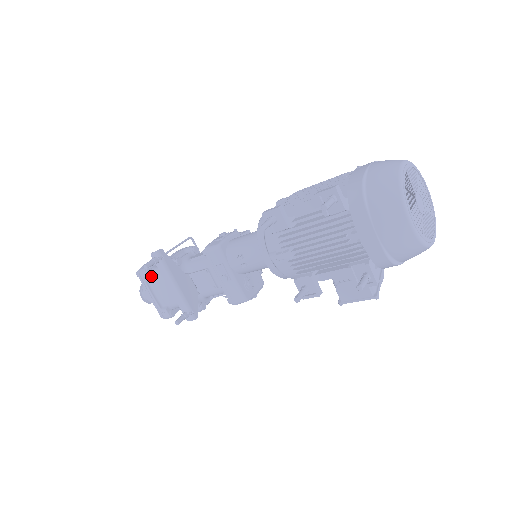
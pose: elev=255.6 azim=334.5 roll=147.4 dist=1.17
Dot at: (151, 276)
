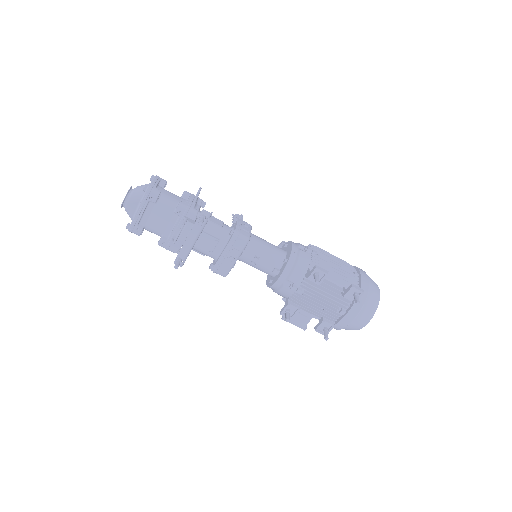
Dot at: (157, 200)
